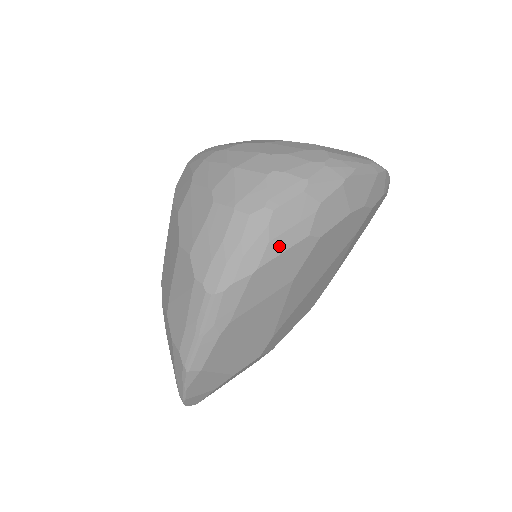
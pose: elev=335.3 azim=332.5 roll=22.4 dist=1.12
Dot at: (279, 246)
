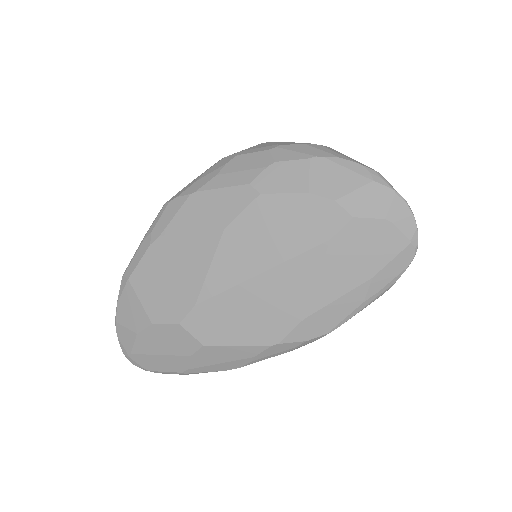
Dot at: (222, 182)
